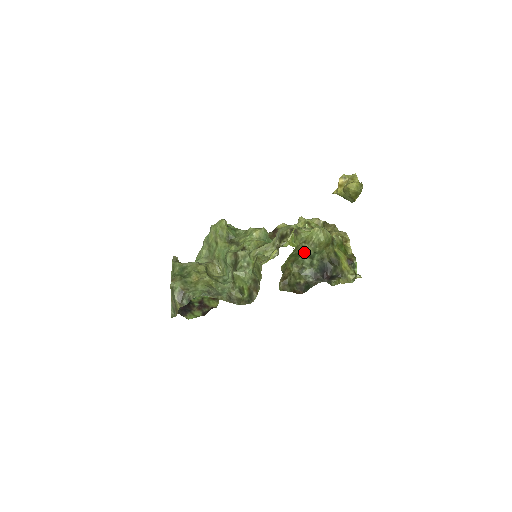
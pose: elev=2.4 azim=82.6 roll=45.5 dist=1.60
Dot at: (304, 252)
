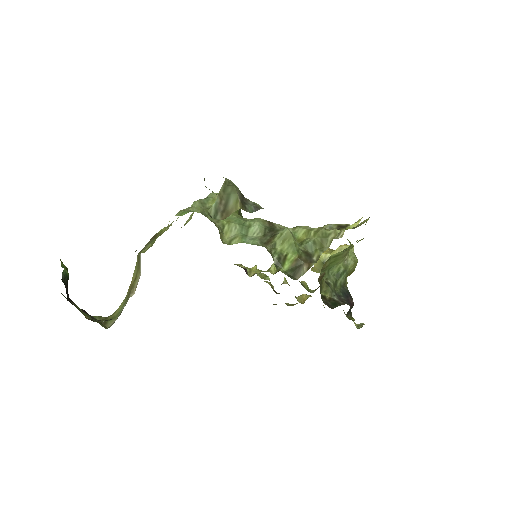
Dot at: (337, 264)
